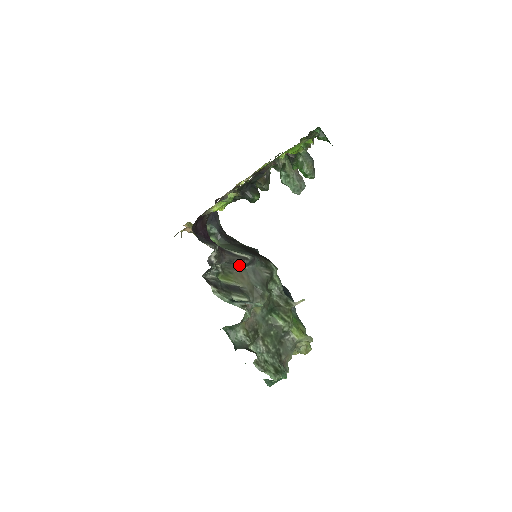
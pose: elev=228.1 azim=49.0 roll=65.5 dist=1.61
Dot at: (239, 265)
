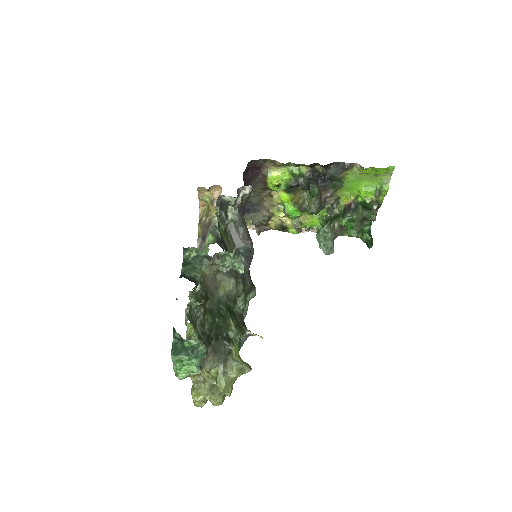
Dot at: (241, 241)
